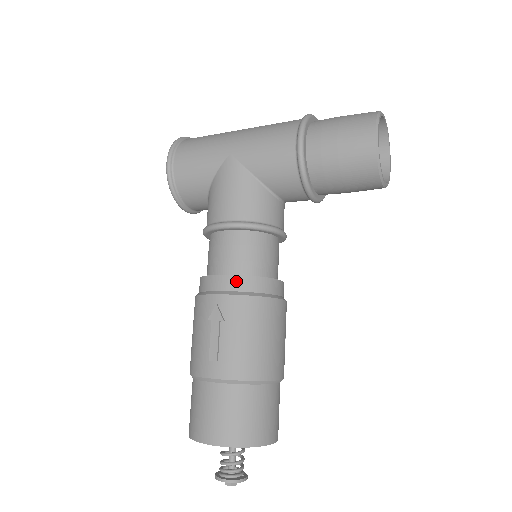
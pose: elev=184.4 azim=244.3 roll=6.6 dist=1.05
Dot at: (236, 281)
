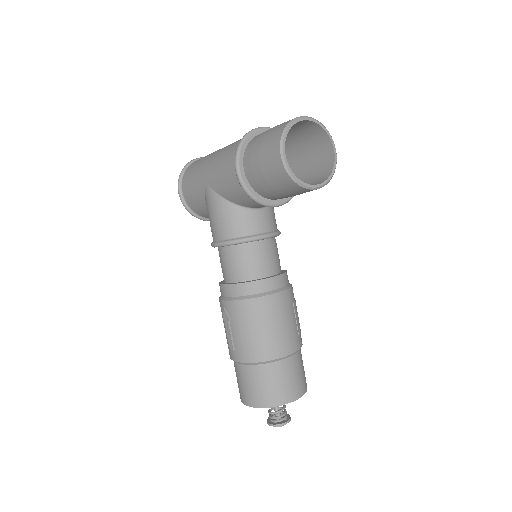
Dot at: (232, 289)
